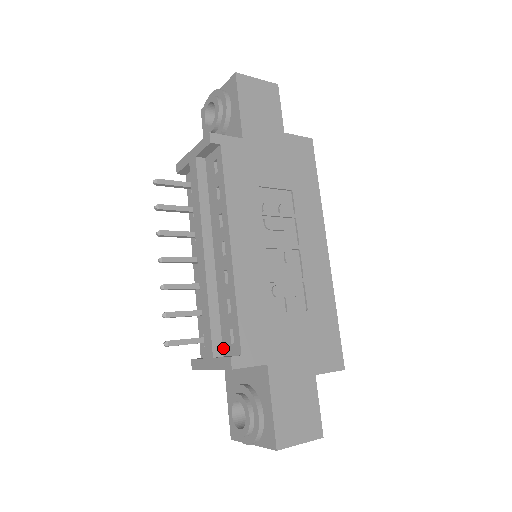
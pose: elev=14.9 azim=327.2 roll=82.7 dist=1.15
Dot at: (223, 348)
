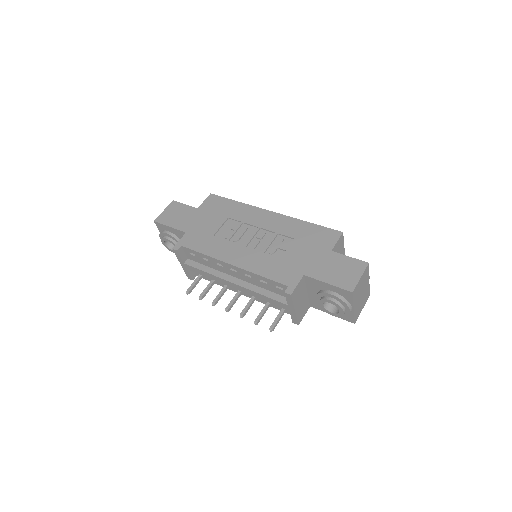
Dot at: occluded
